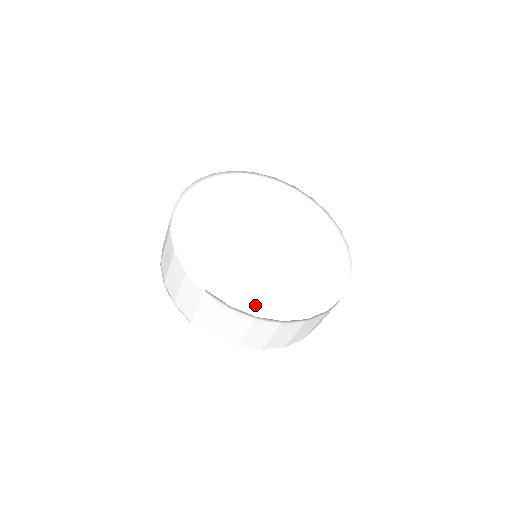
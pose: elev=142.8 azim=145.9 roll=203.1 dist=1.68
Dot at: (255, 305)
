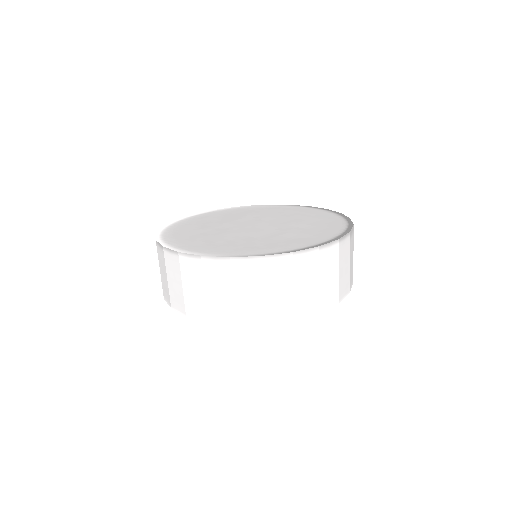
Dot at: (187, 248)
